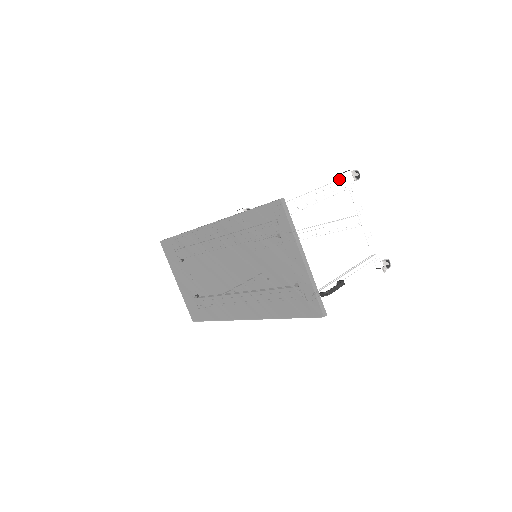
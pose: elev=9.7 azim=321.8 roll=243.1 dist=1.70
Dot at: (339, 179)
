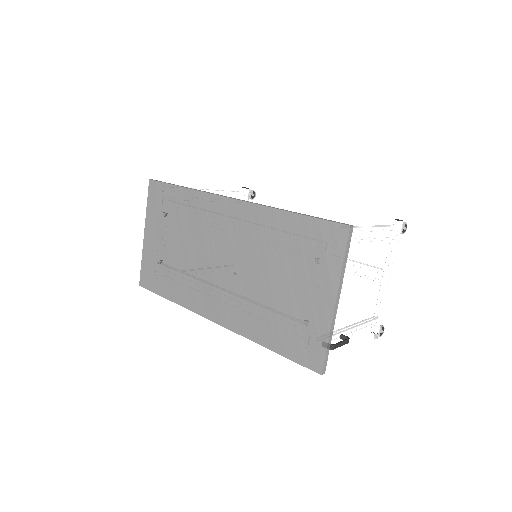
Dot at: (390, 225)
